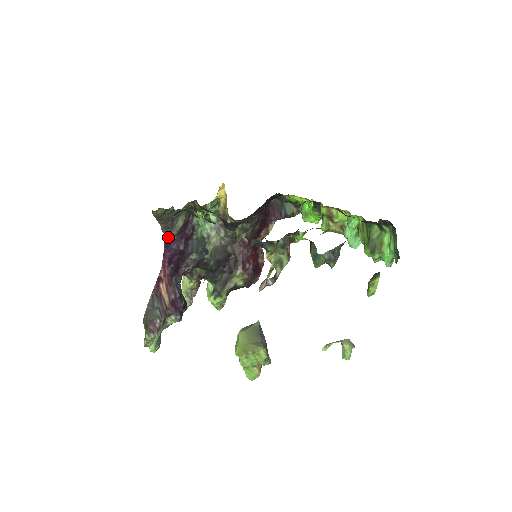
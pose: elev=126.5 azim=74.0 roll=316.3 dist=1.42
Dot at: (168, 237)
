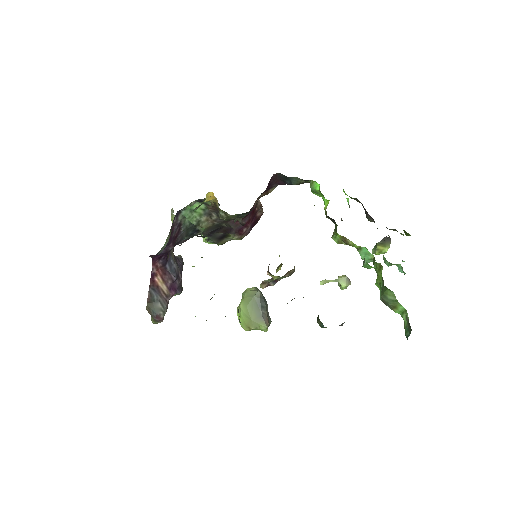
Dot at: occluded
